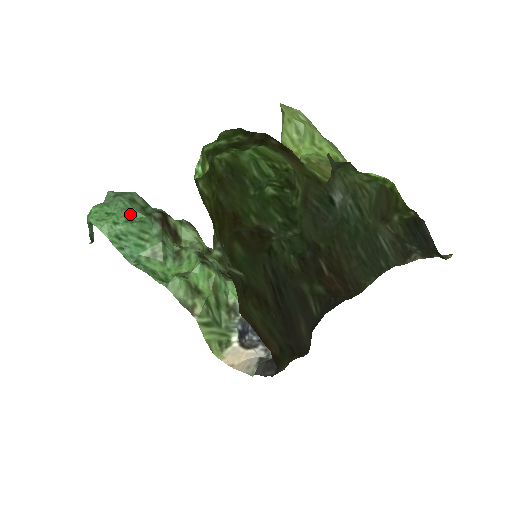
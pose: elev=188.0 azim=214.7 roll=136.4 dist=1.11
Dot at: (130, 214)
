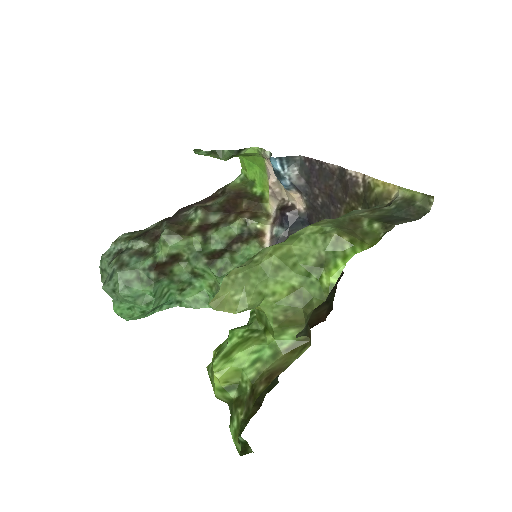
Dot at: (142, 298)
